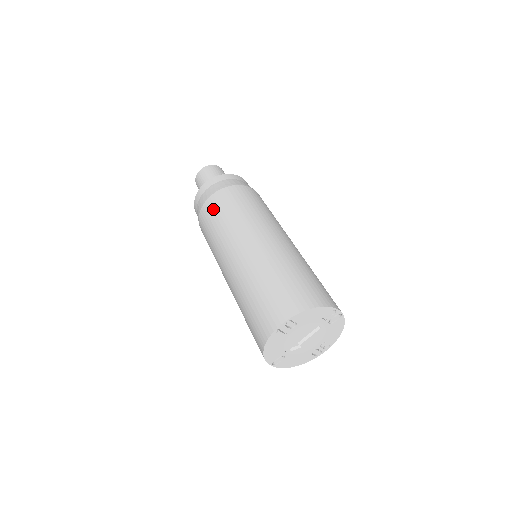
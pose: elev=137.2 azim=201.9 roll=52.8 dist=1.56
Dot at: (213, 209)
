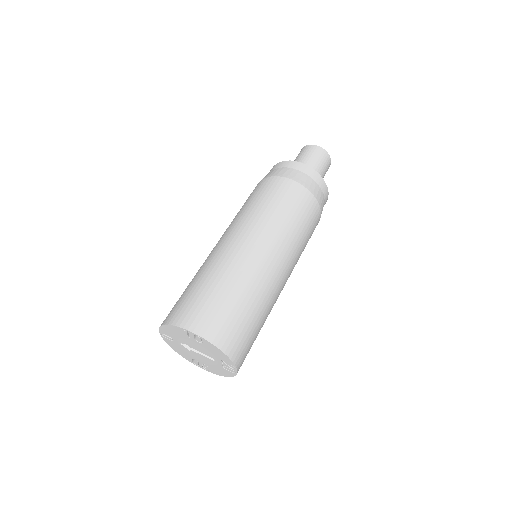
Dot at: (278, 191)
